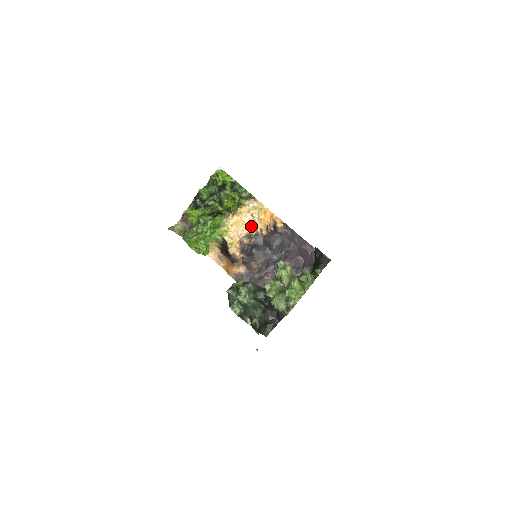
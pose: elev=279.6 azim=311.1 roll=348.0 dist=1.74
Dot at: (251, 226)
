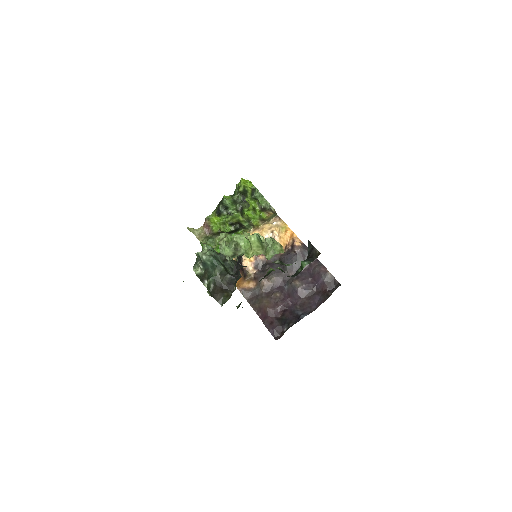
Dot at: occluded
